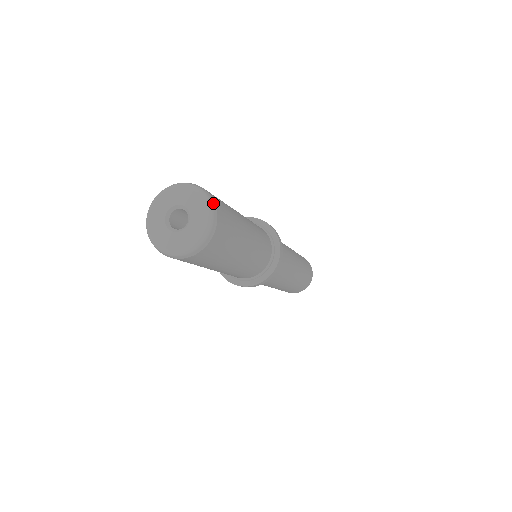
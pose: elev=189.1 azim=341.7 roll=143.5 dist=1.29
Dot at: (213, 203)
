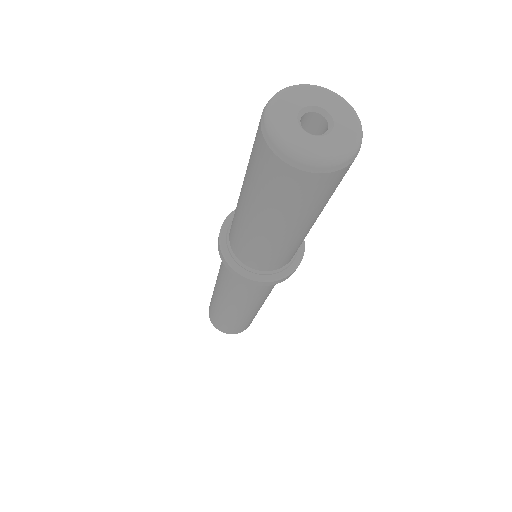
Dot at: (357, 154)
